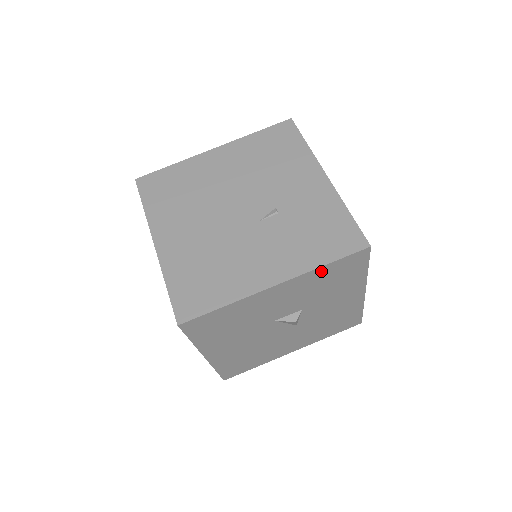
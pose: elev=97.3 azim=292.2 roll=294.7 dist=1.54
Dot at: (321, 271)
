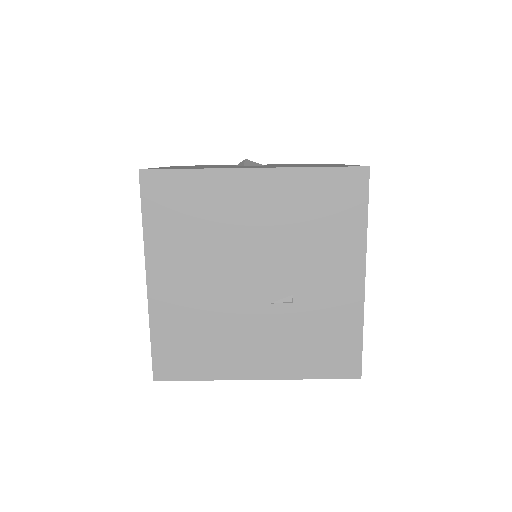
Dot at: occluded
